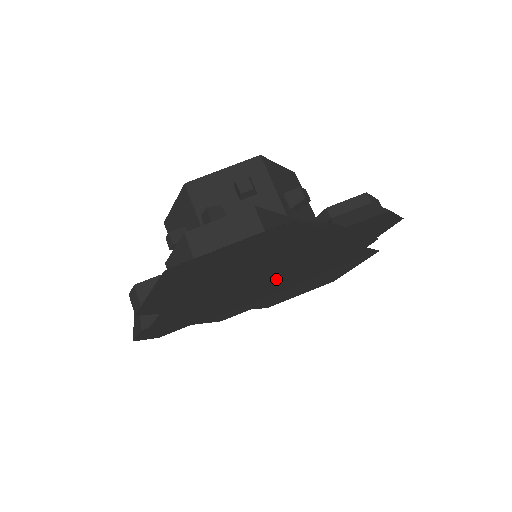
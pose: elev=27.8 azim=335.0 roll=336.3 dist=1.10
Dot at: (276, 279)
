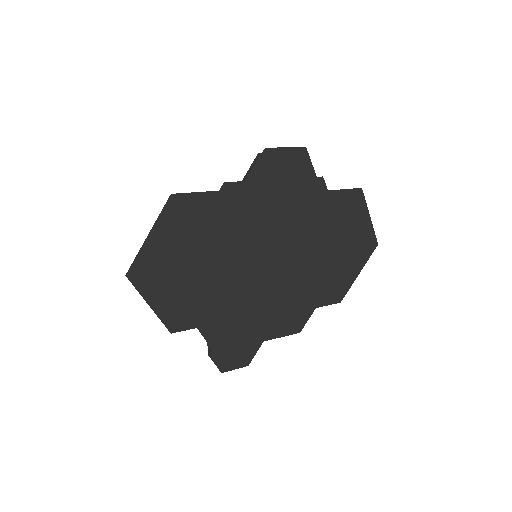
Dot at: (273, 260)
